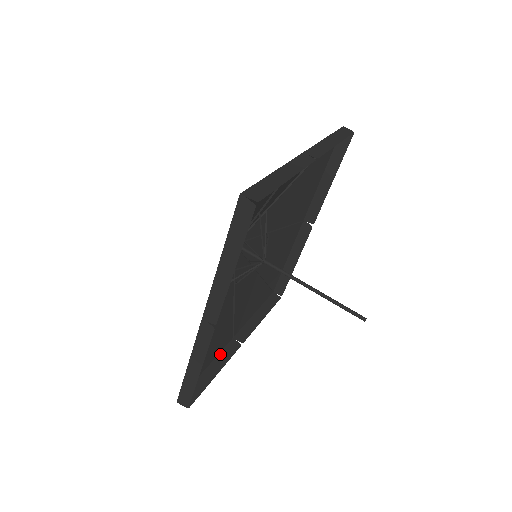
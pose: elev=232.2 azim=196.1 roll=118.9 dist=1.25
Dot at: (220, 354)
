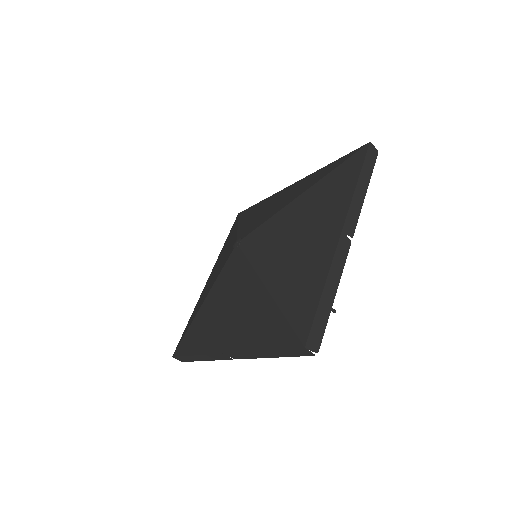
Dot at: occluded
